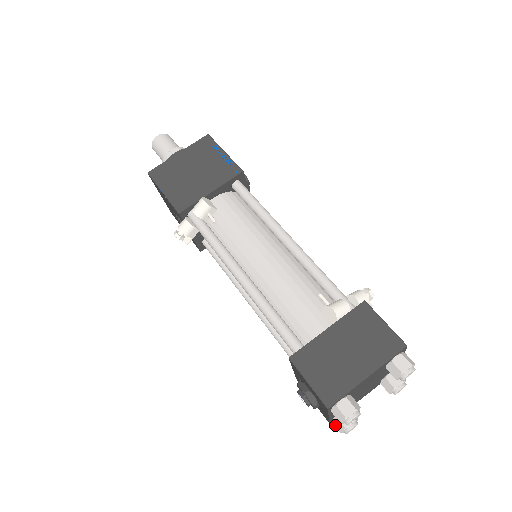
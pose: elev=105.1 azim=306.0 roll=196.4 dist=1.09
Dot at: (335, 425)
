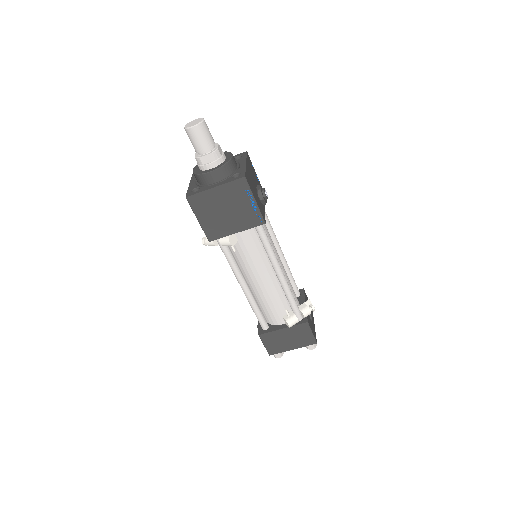
Dot at: occluded
